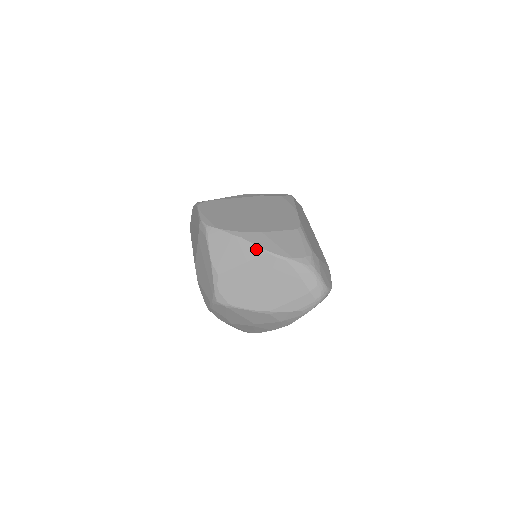
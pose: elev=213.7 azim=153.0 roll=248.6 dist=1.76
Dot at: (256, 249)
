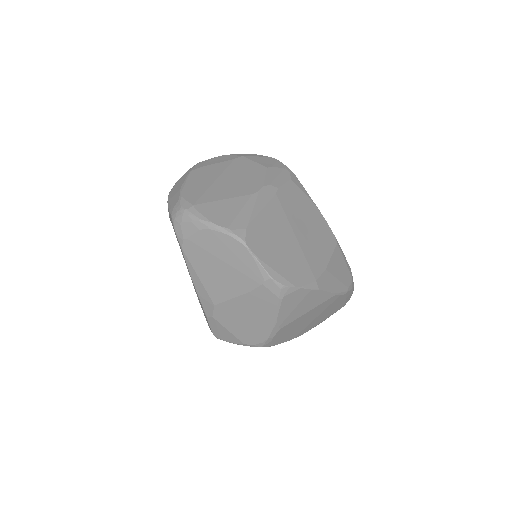
Dot at: (327, 295)
